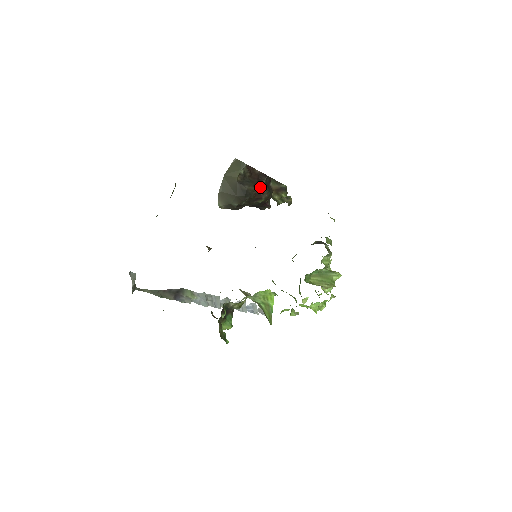
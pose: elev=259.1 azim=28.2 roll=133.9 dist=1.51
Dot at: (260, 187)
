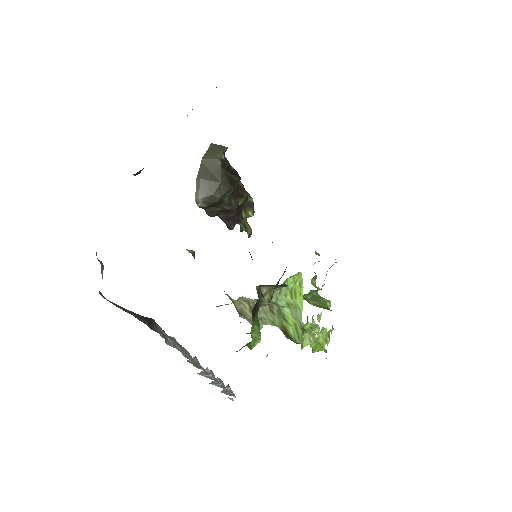
Dot at: (240, 182)
